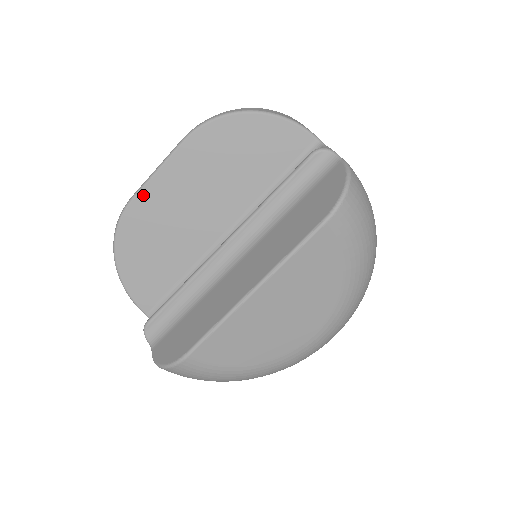
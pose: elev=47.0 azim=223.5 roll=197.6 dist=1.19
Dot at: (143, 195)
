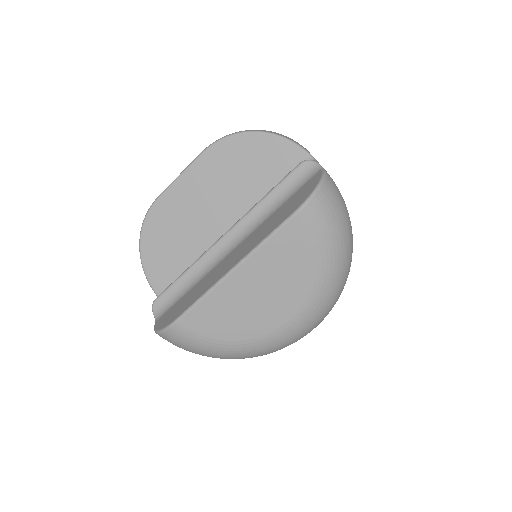
Dot at: (167, 195)
